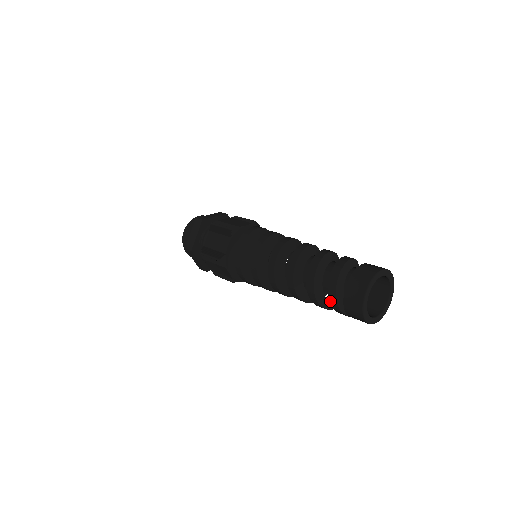
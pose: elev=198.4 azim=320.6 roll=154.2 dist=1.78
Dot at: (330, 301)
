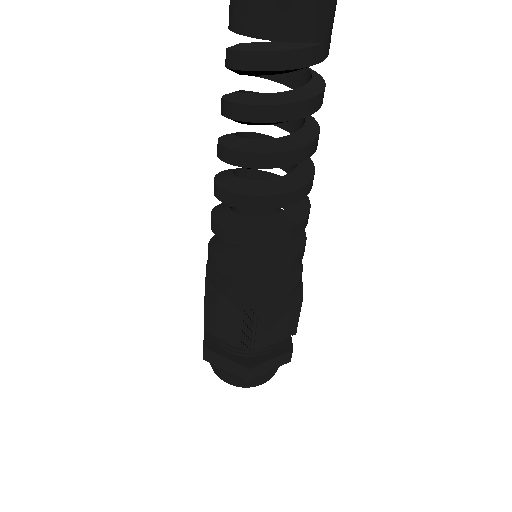
Dot at: (240, 68)
